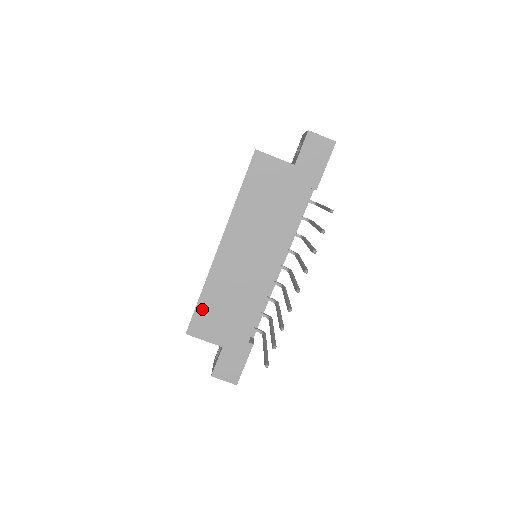
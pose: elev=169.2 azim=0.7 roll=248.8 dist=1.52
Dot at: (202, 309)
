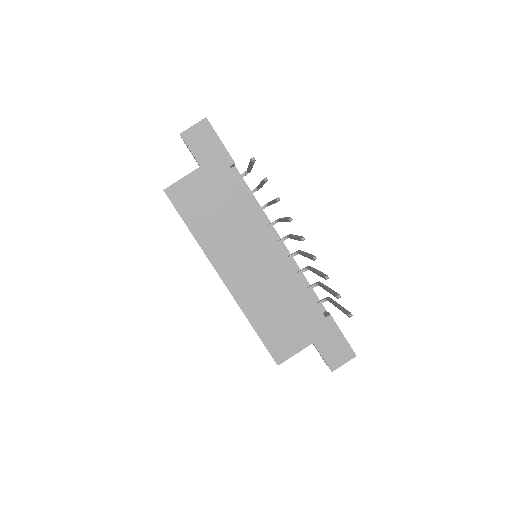
Dot at: (266, 335)
